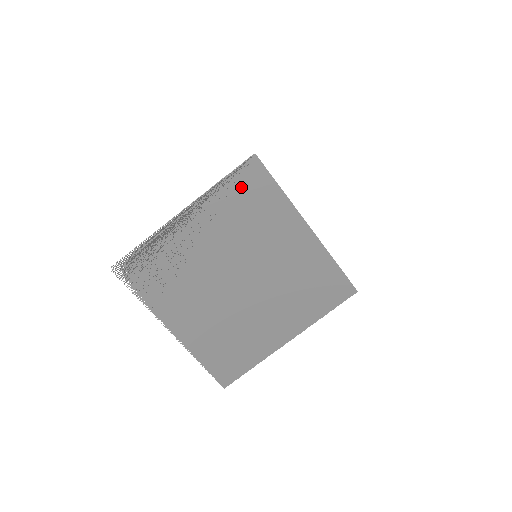
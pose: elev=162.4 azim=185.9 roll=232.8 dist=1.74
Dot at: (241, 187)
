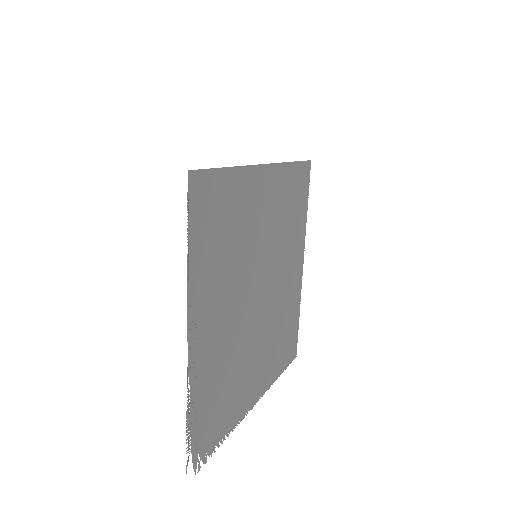
Dot at: (206, 226)
